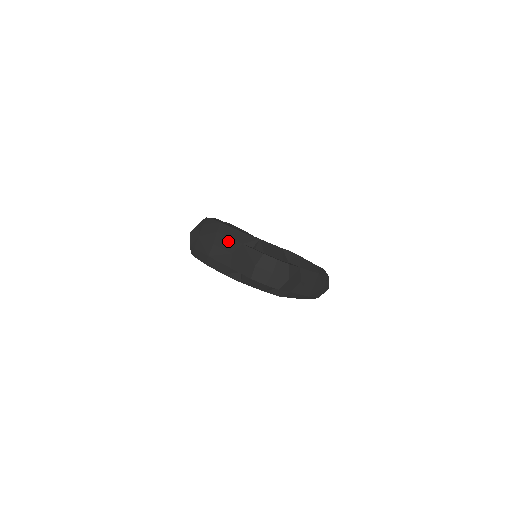
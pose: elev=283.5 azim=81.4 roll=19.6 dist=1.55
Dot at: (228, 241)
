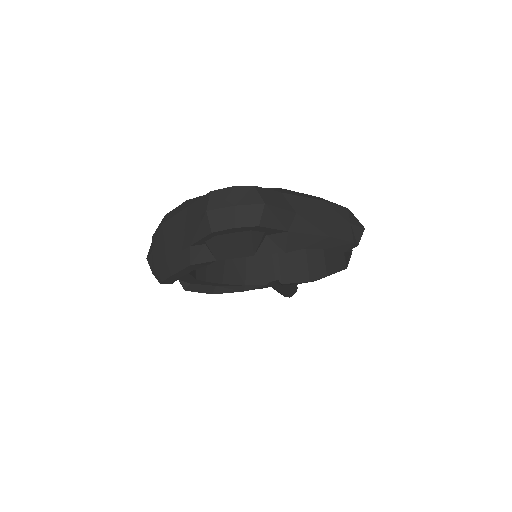
Dot at: (175, 221)
